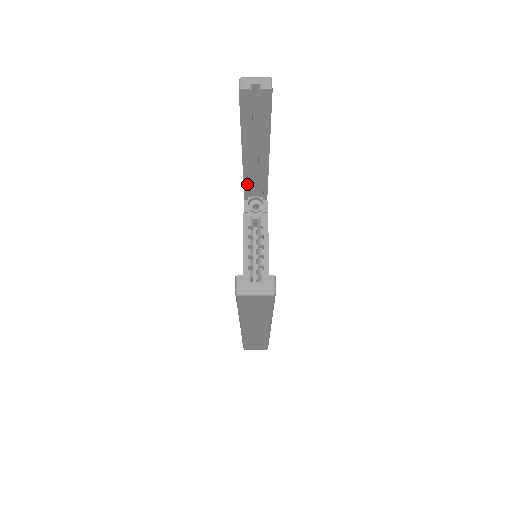
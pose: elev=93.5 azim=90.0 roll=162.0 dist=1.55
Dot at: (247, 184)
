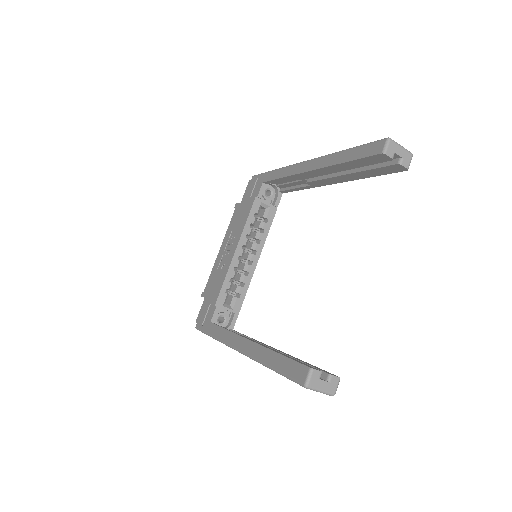
Dot at: (282, 180)
